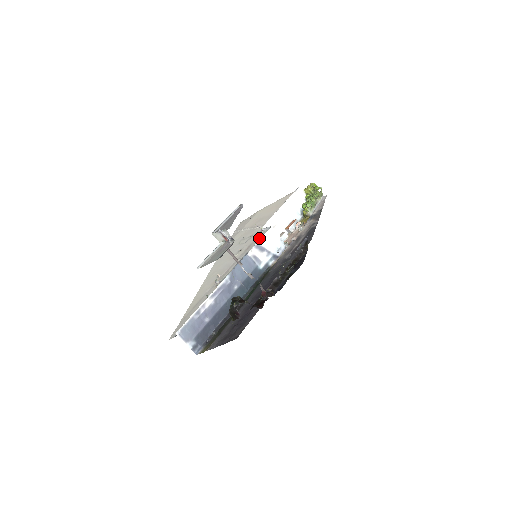
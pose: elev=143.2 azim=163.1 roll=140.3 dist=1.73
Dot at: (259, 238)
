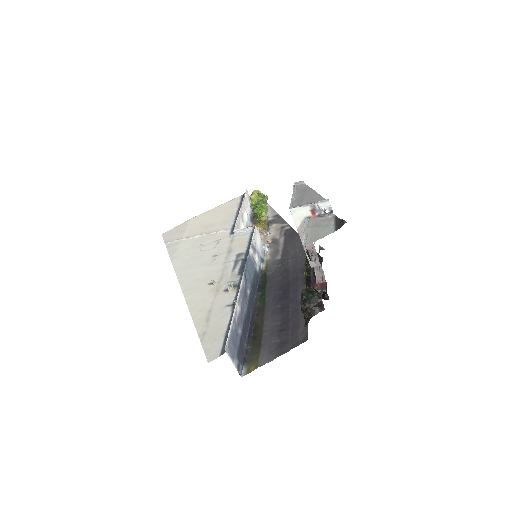
Dot at: (240, 239)
